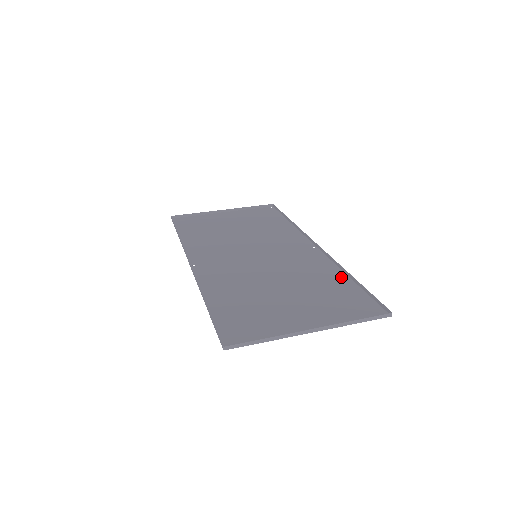
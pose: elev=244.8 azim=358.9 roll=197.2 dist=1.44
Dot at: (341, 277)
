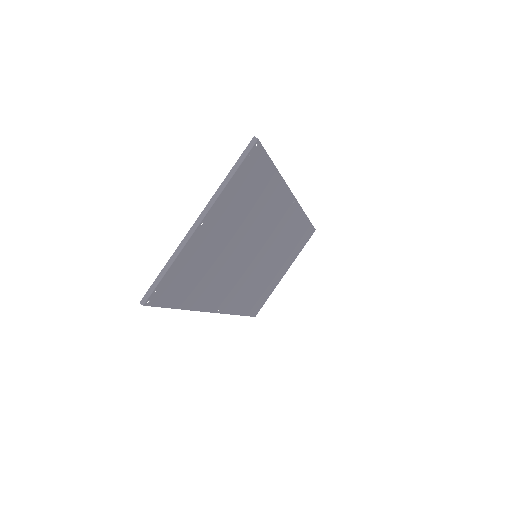
Dot at: (275, 182)
